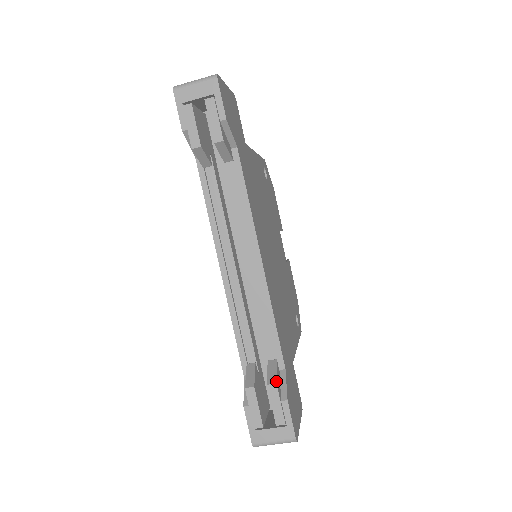
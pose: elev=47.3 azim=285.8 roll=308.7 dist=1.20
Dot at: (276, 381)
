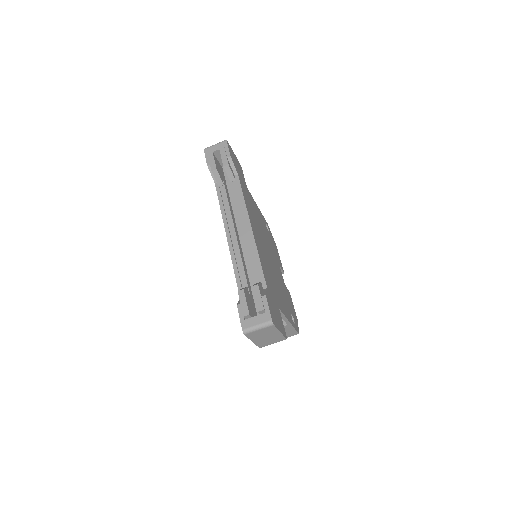
Dot at: (258, 284)
